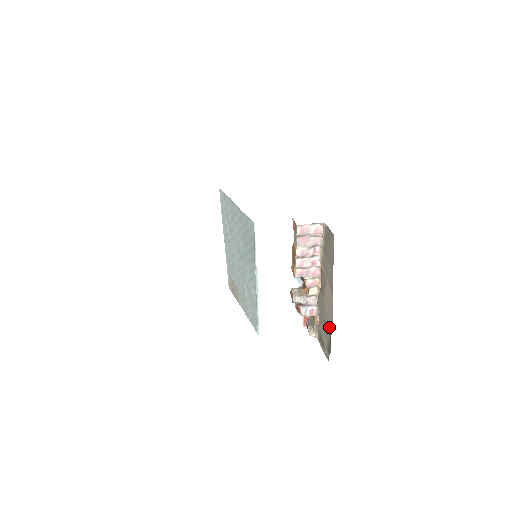
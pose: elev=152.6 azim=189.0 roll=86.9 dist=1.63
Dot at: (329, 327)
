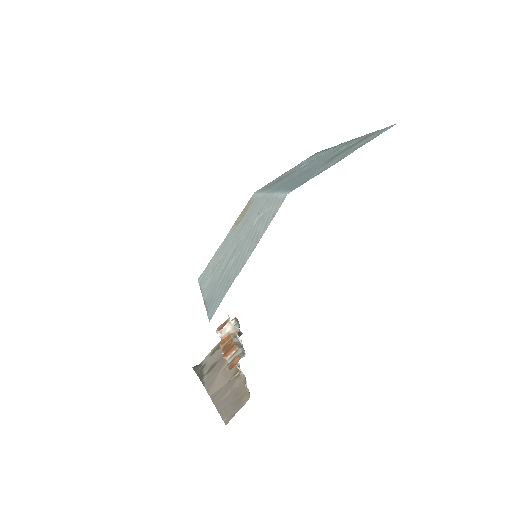
Dot at: (208, 376)
